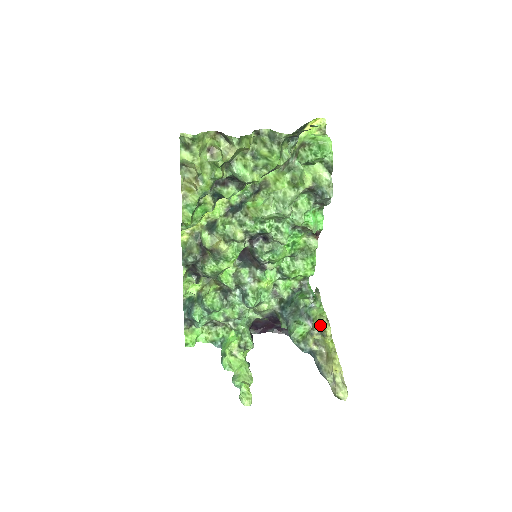
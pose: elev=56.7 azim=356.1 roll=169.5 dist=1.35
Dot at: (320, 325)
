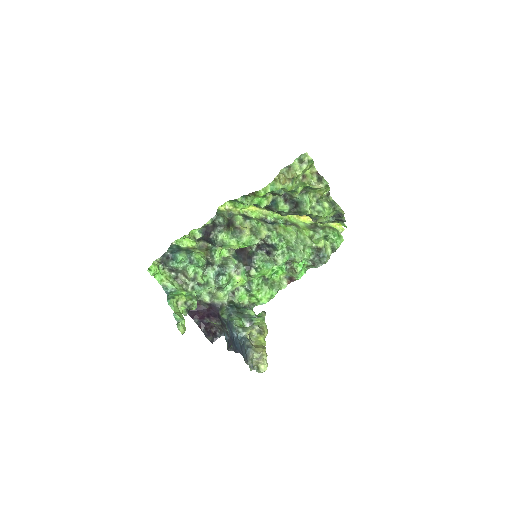
Dot at: (262, 327)
